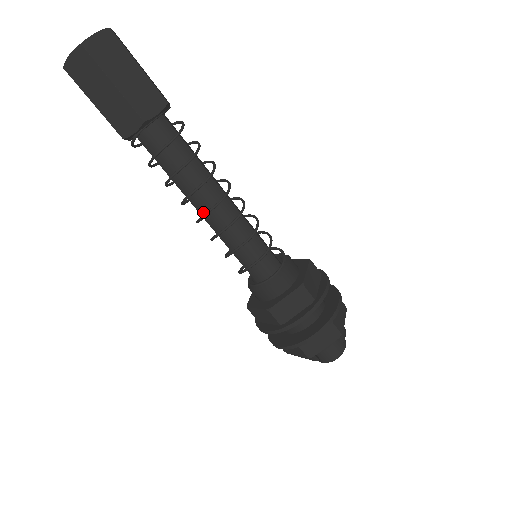
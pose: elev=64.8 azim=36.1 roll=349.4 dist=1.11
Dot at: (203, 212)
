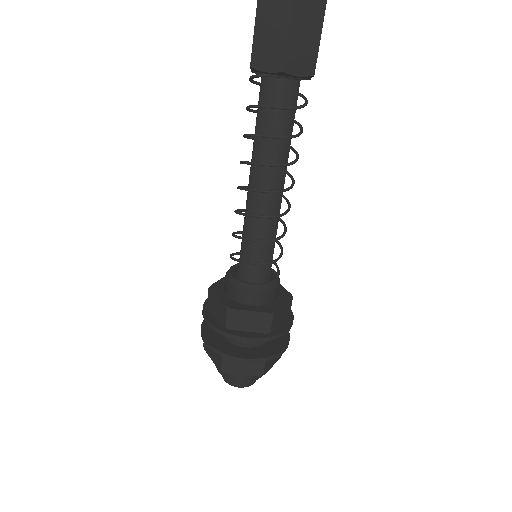
Dot at: (253, 186)
